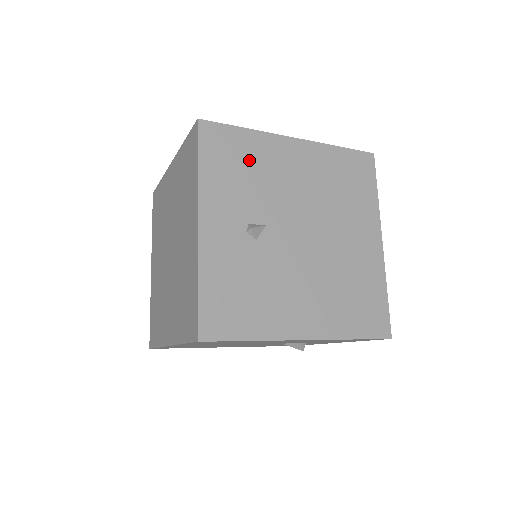
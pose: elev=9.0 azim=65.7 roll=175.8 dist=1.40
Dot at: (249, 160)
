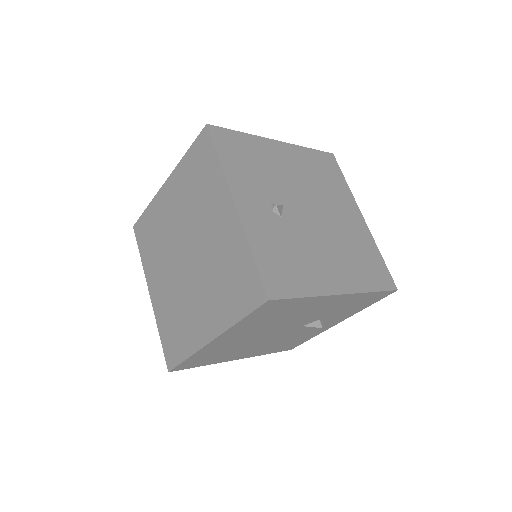
Dot at: (254, 156)
